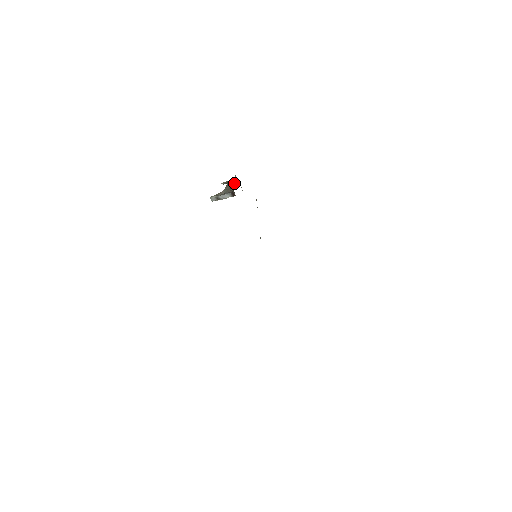
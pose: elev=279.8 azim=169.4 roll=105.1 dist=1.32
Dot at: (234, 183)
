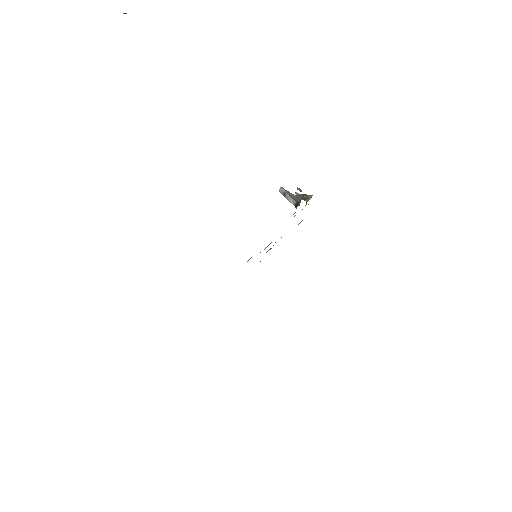
Dot at: (304, 197)
